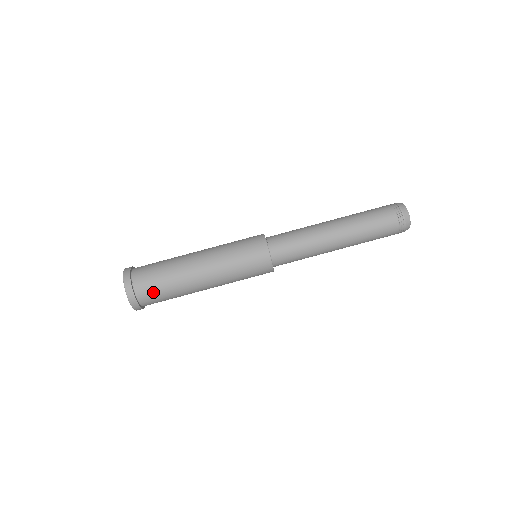
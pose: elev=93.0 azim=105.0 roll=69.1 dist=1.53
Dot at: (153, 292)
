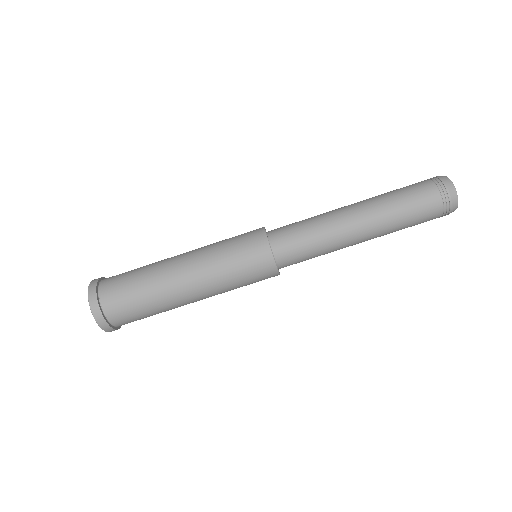
Dot at: (122, 301)
